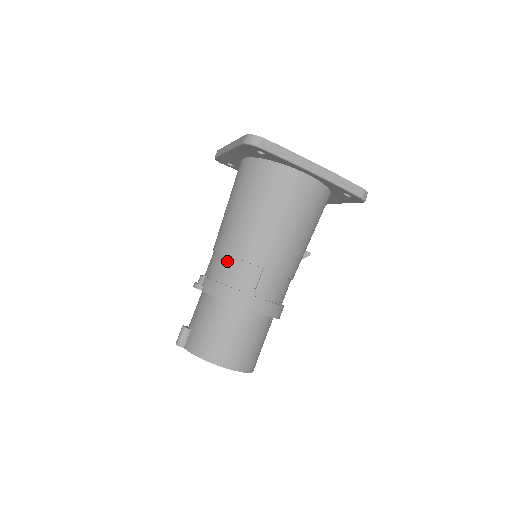
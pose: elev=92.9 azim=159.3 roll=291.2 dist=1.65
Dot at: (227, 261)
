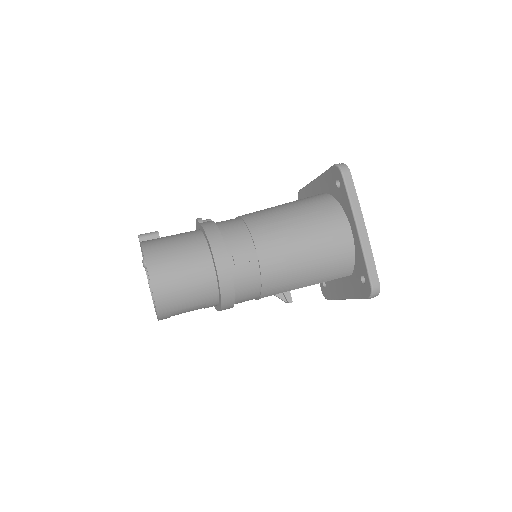
Dot at: (238, 222)
